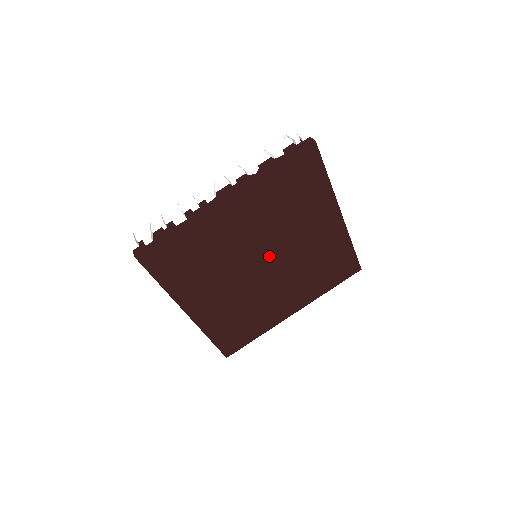
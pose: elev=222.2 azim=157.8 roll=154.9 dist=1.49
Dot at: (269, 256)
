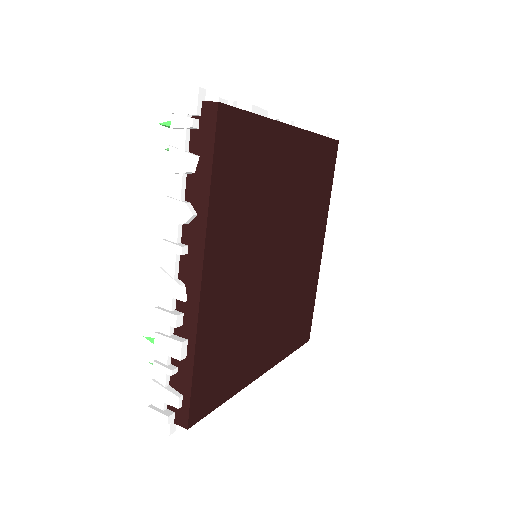
Dot at: (274, 248)
